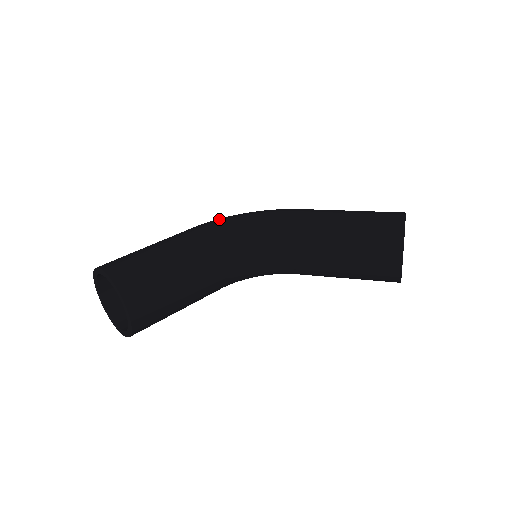
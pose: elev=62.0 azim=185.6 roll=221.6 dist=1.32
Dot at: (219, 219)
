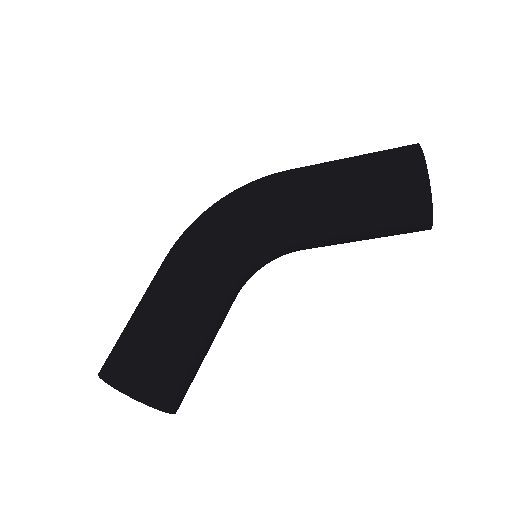
Dot at: (195, 234)
